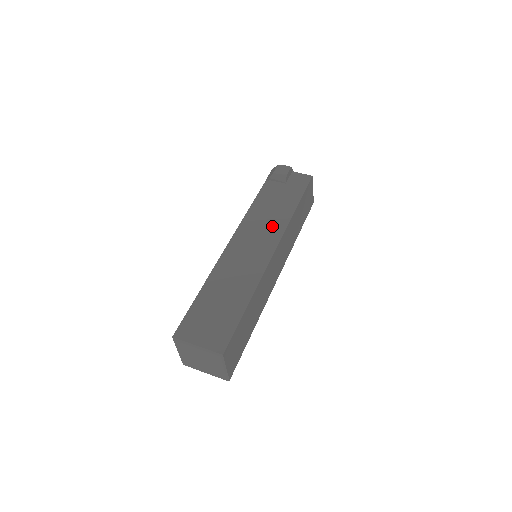
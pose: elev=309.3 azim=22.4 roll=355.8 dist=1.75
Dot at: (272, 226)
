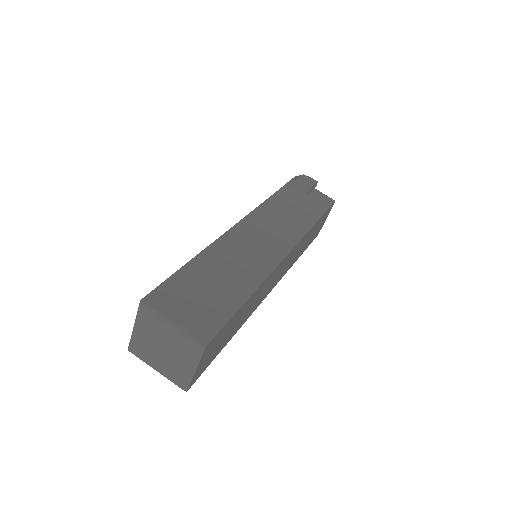
Dot at: (288, 228)
